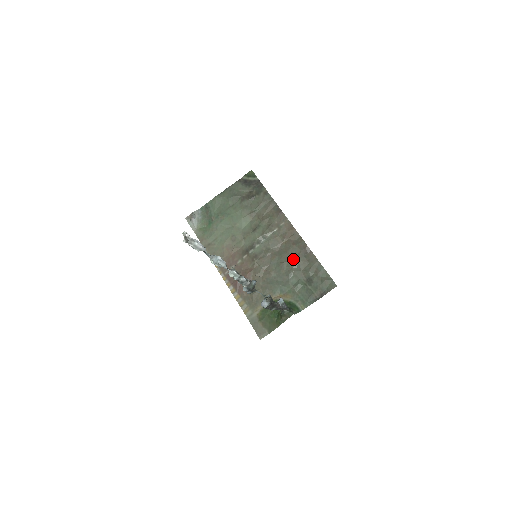
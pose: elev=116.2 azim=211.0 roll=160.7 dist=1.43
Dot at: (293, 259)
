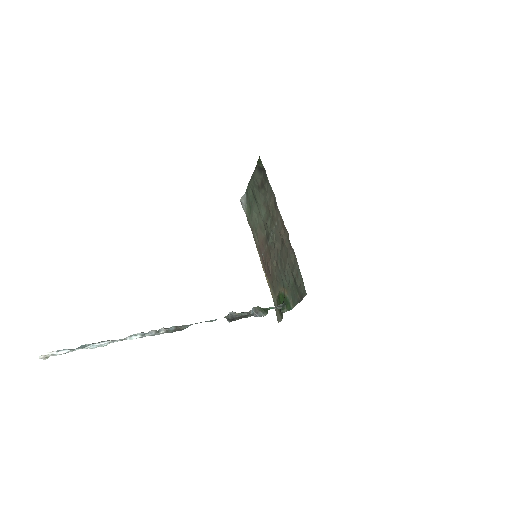
Dot at: (285, 257)
